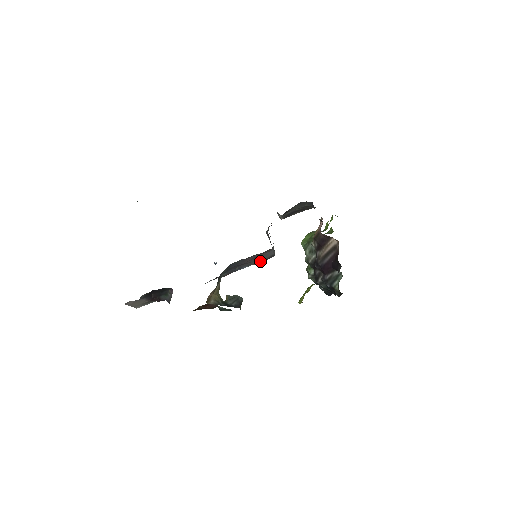
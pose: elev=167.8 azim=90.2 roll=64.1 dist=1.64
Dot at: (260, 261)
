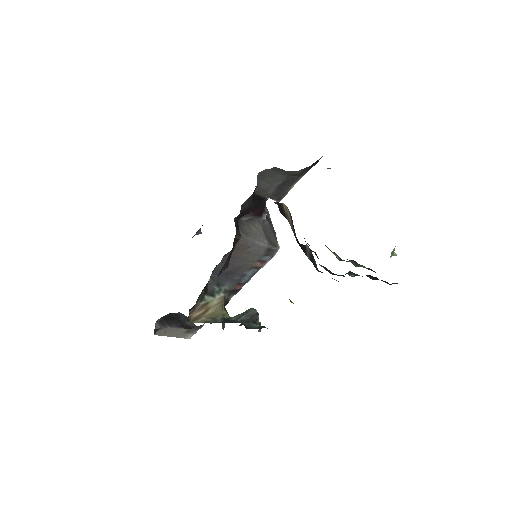
Dot at: (261, 261)
